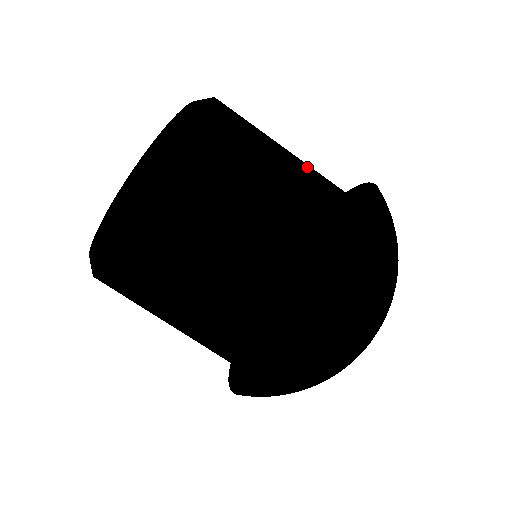
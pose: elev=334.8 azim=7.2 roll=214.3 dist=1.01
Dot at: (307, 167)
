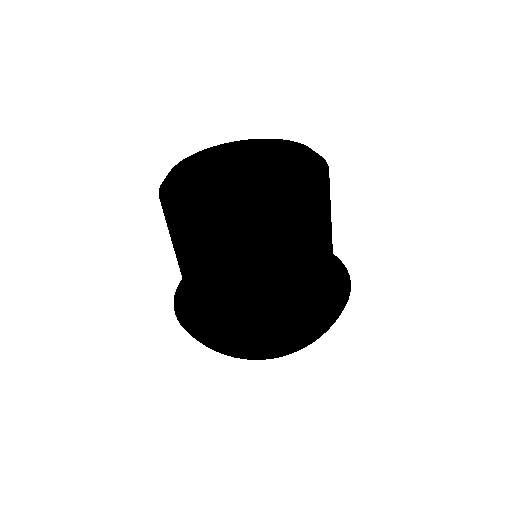
Dot at: (301, 284)
